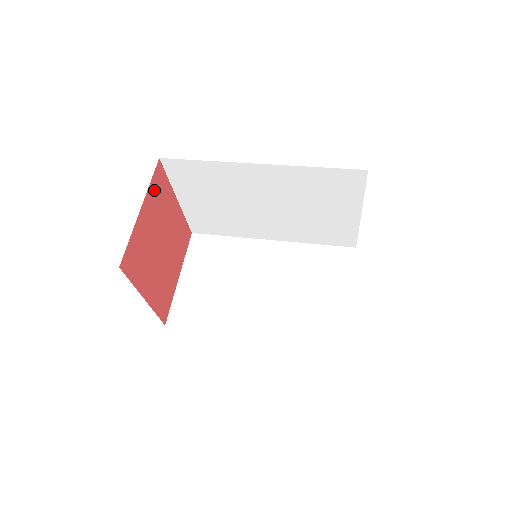
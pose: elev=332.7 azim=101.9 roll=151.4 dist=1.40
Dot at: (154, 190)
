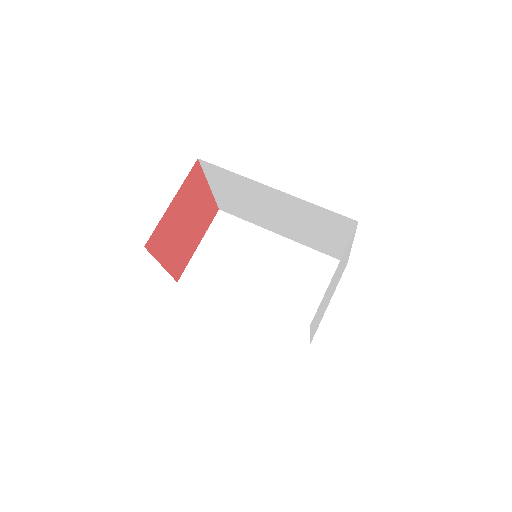
Dot at: (188, 184)
